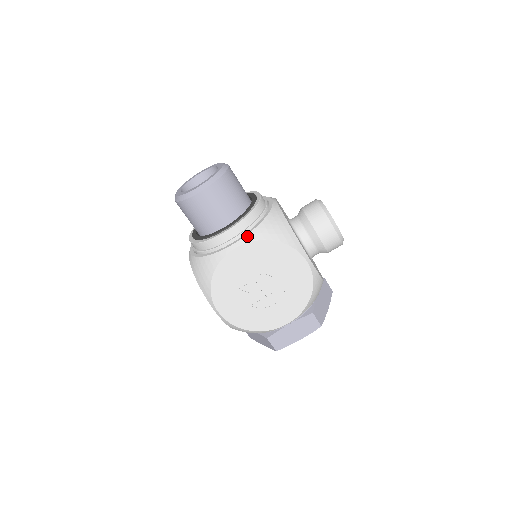
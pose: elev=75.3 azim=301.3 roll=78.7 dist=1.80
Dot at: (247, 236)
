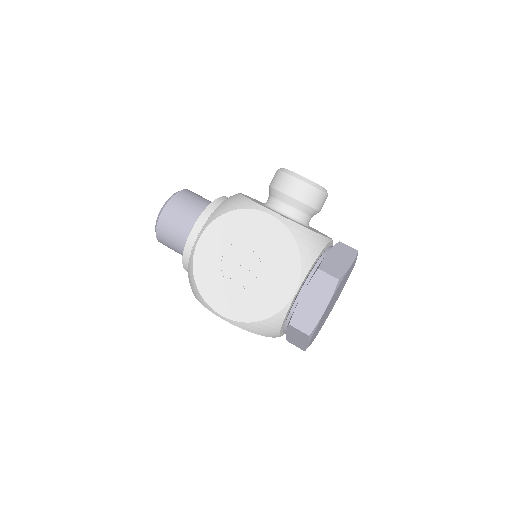
Dot at: (205, 224)
